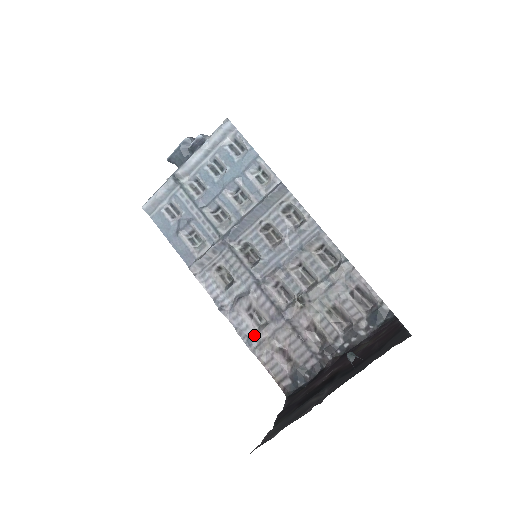
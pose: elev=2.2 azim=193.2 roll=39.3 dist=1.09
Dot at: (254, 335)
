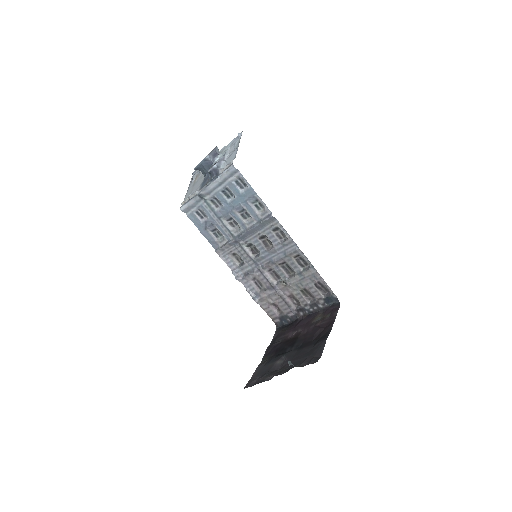
Dot at: (258, 294)
